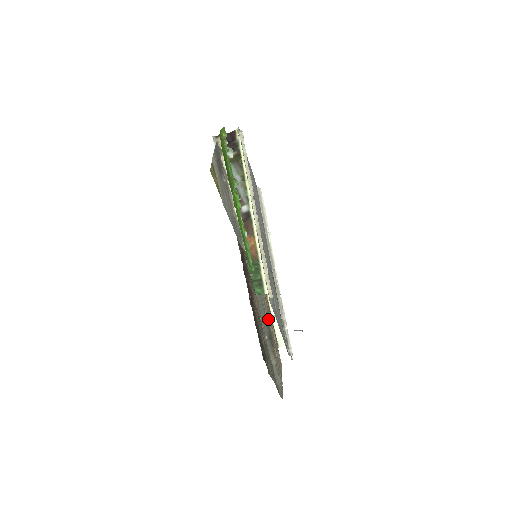
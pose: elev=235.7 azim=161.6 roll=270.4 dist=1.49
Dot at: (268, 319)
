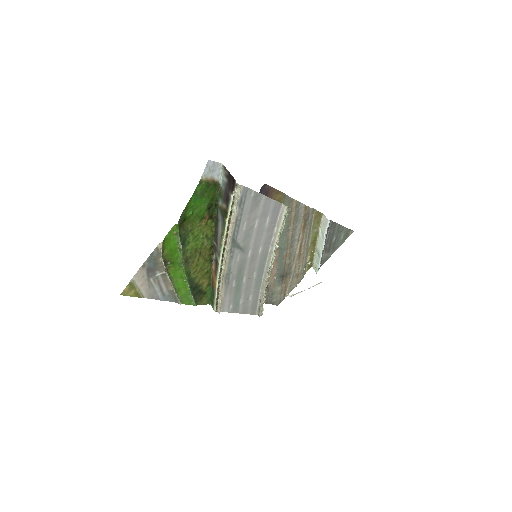
Dot at: (292, 262)
